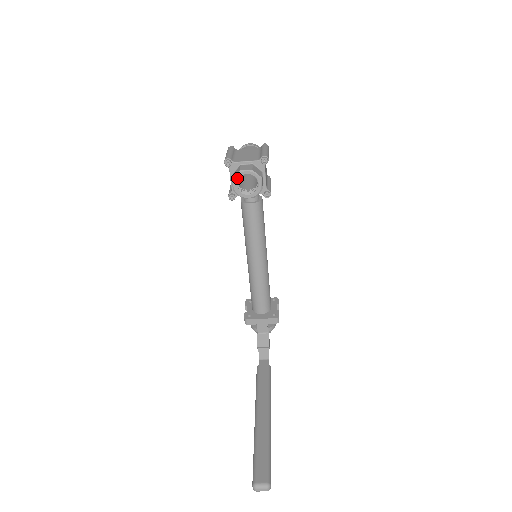
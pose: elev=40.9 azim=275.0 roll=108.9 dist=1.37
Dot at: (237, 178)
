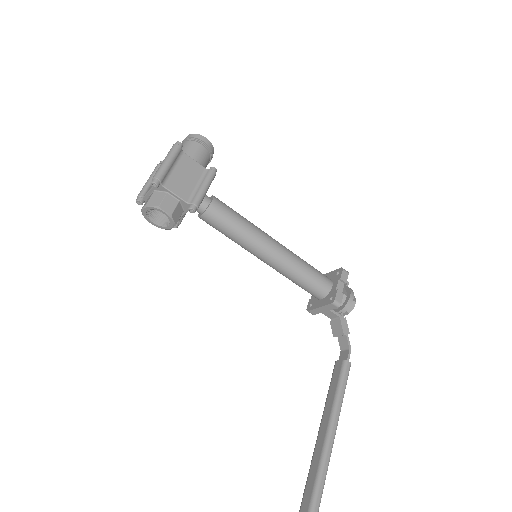
Dot at: (146, 217)
